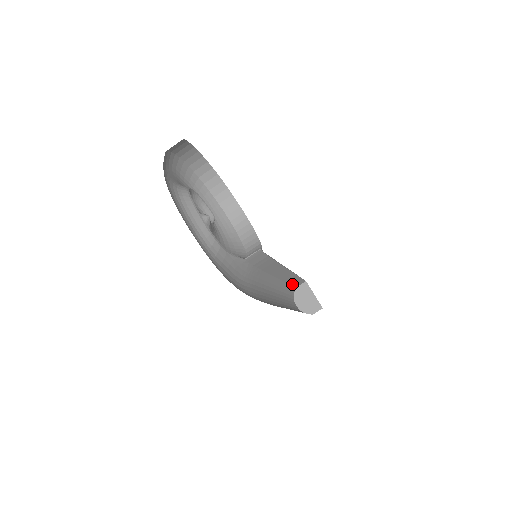
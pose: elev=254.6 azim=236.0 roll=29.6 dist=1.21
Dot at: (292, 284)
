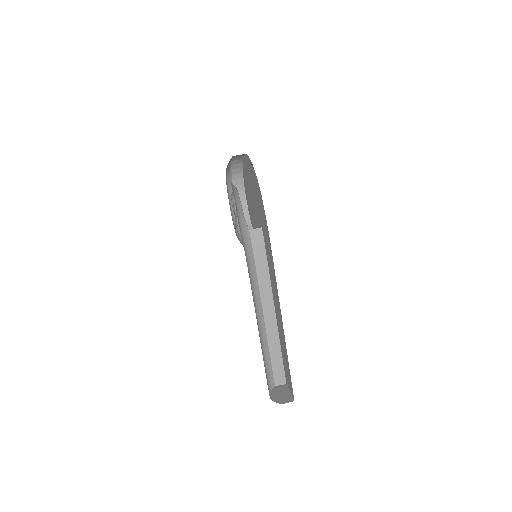
Dot at: (273, 367)
